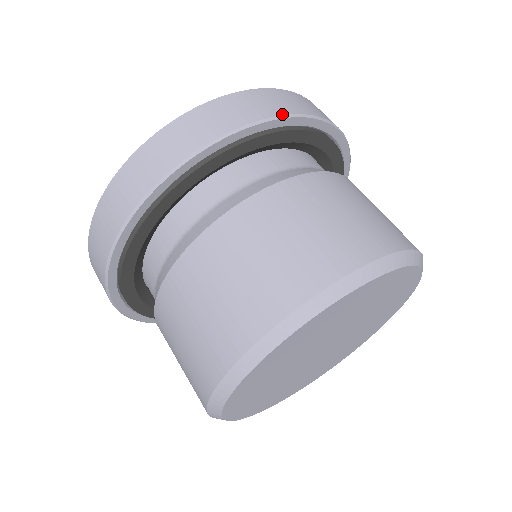
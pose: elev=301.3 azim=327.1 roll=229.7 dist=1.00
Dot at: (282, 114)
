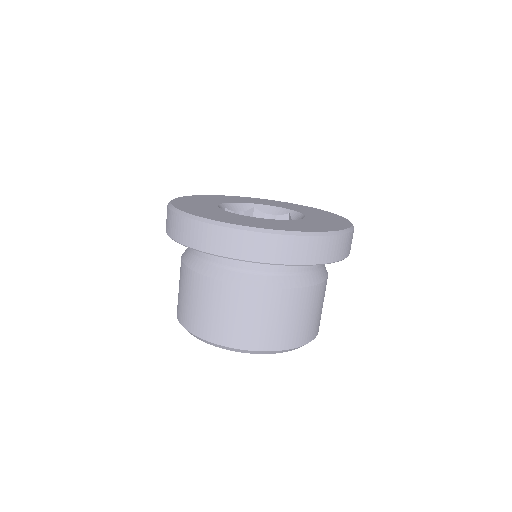
Dot at: (277, 263)
